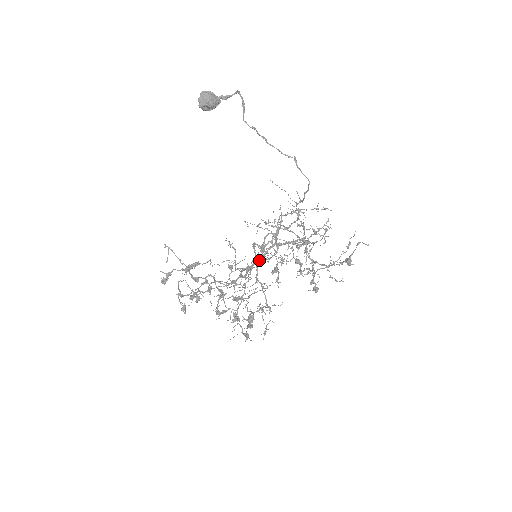
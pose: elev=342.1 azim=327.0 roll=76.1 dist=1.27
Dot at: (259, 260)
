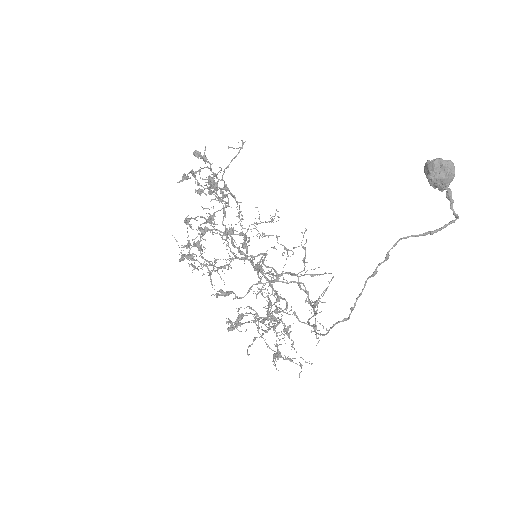
Dot at: occluded
